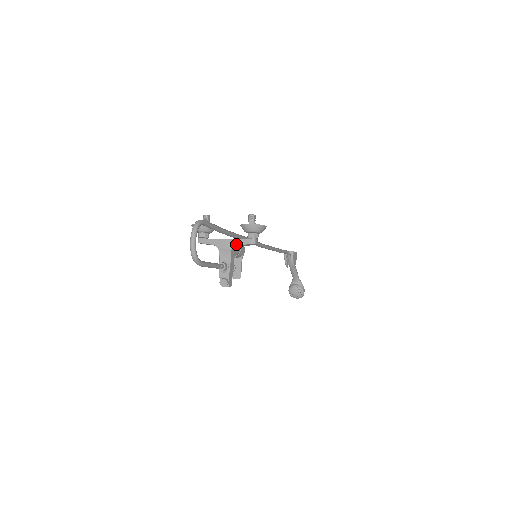
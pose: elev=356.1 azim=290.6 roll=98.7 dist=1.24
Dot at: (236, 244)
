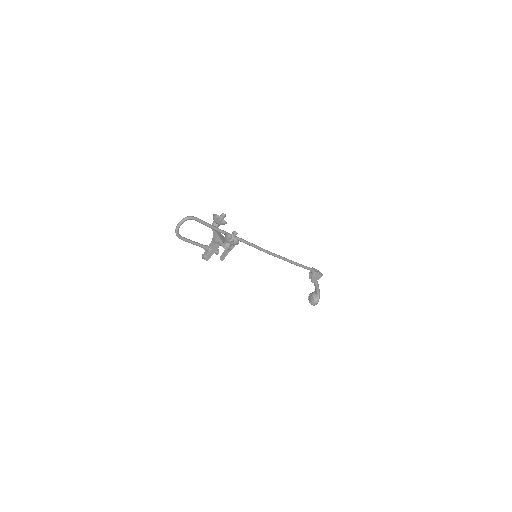
Dot at: (219, 241)
